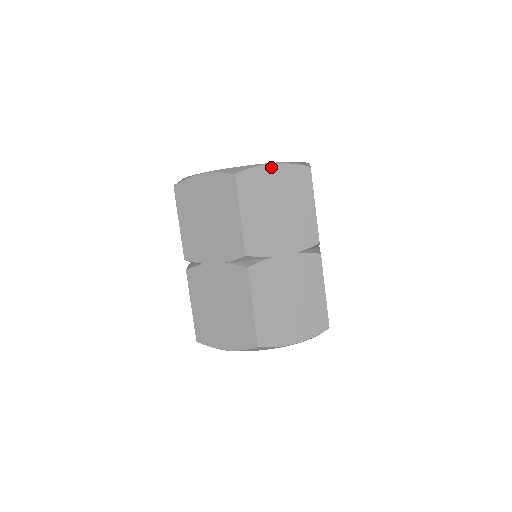
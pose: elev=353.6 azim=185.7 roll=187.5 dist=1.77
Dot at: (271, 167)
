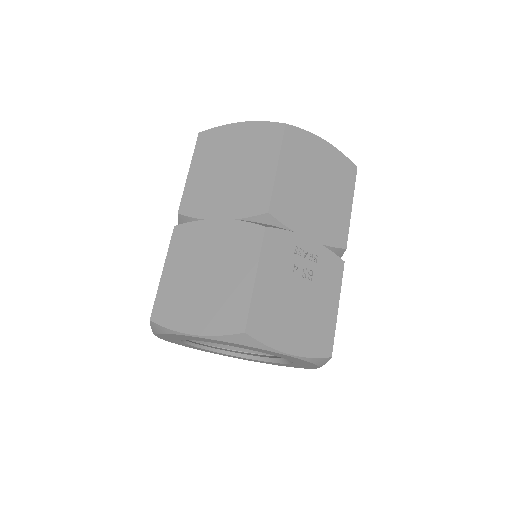
Dot at: (238, 125)
